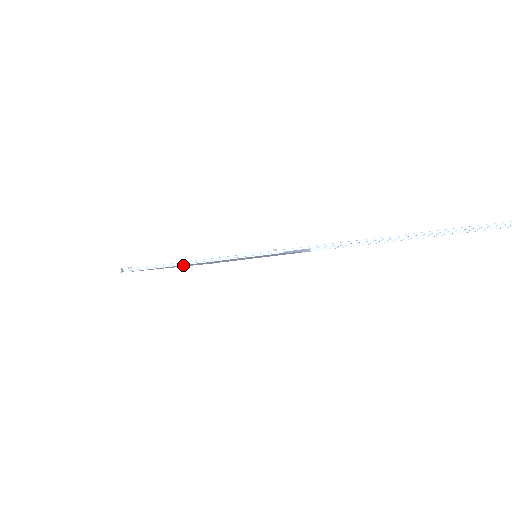
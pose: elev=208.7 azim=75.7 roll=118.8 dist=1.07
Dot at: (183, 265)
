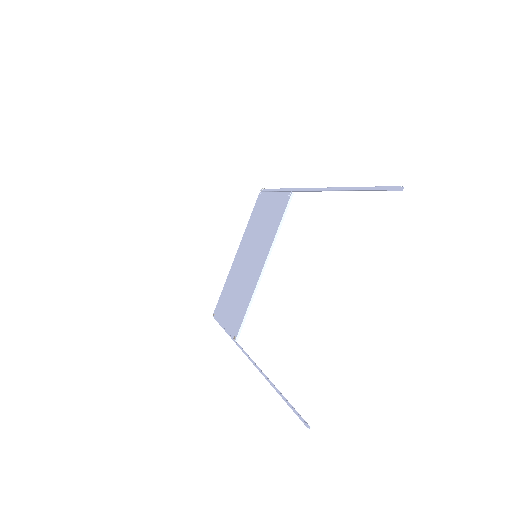
Dot at: occluded
